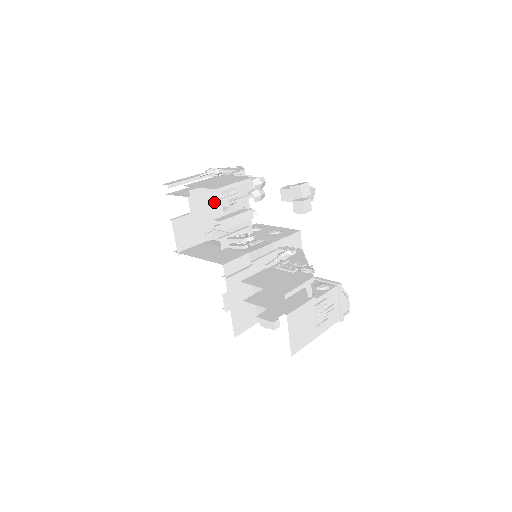
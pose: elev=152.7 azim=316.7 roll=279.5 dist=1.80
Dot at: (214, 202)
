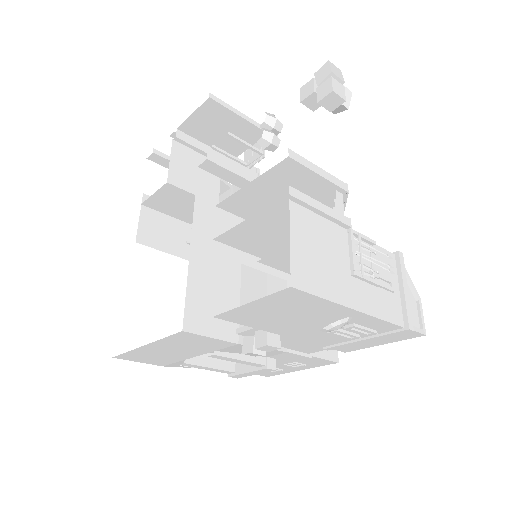
Dot at: (209, 173)
